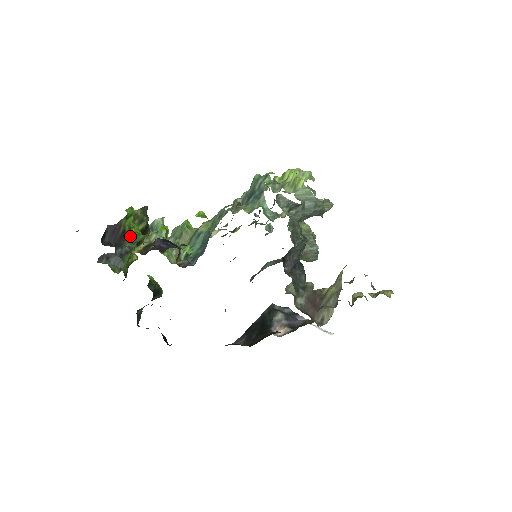
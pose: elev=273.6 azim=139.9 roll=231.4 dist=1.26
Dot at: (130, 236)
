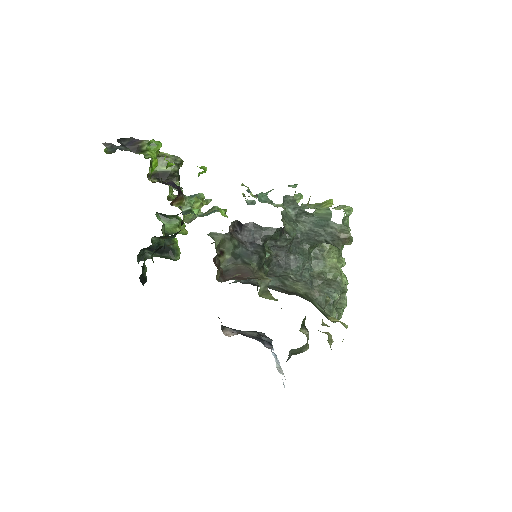
Dot at: (143, 153)
